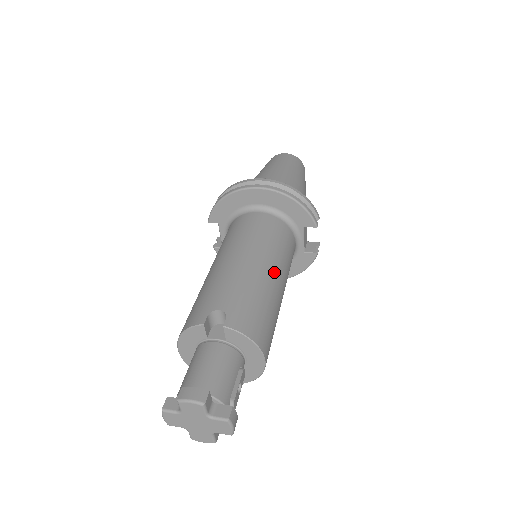
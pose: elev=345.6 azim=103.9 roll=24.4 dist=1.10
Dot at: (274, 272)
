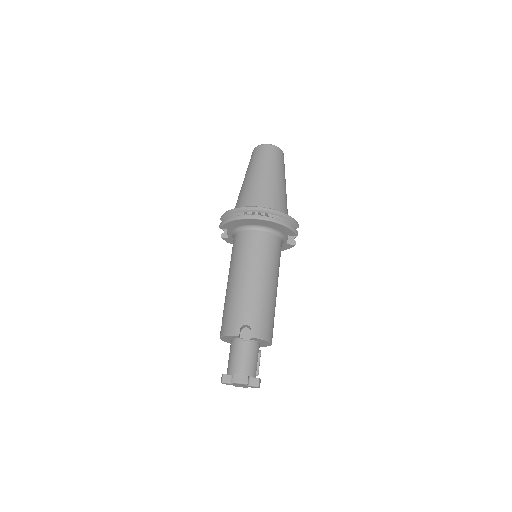
Dot at: (273, 284)
